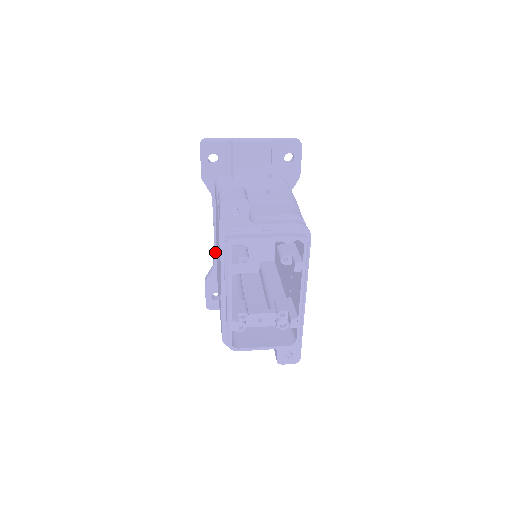
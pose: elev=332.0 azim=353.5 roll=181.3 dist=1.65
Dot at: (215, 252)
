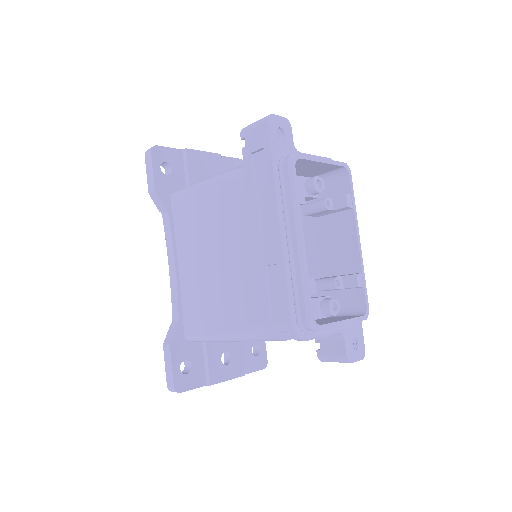
Dot at: (179, 293)
